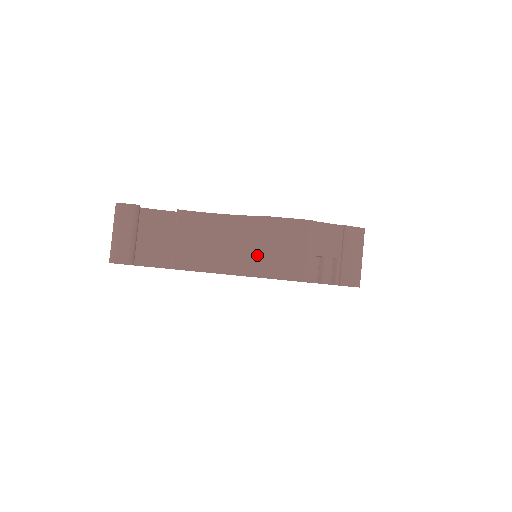
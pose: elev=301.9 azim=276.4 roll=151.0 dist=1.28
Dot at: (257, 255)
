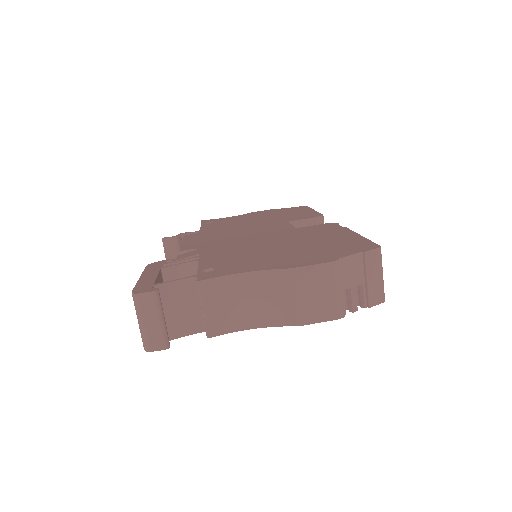
Dot at: (289, 306)
